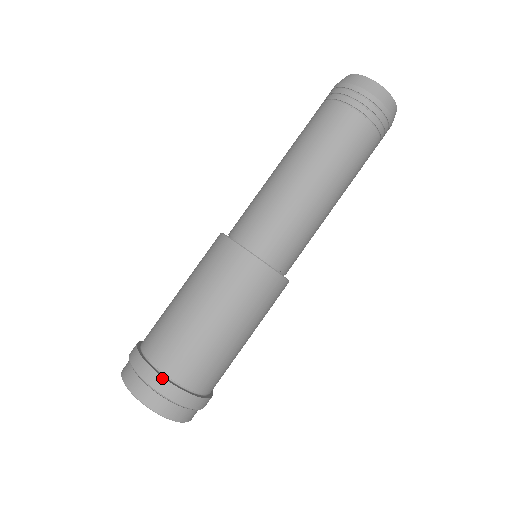
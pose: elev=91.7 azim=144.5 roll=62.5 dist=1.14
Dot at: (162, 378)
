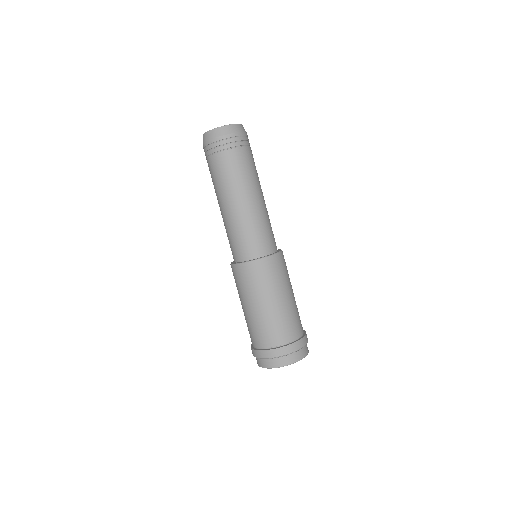
Dot at: (291, 345)
